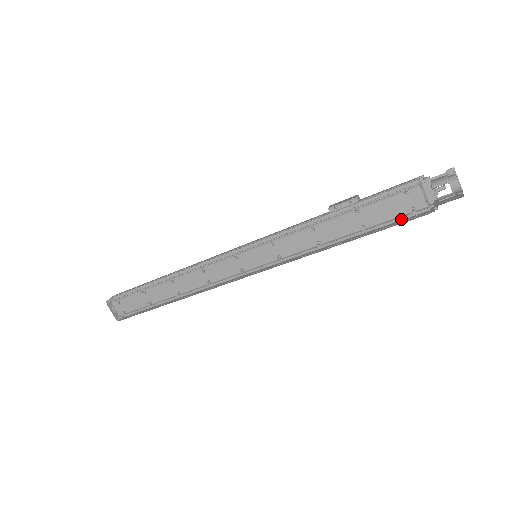
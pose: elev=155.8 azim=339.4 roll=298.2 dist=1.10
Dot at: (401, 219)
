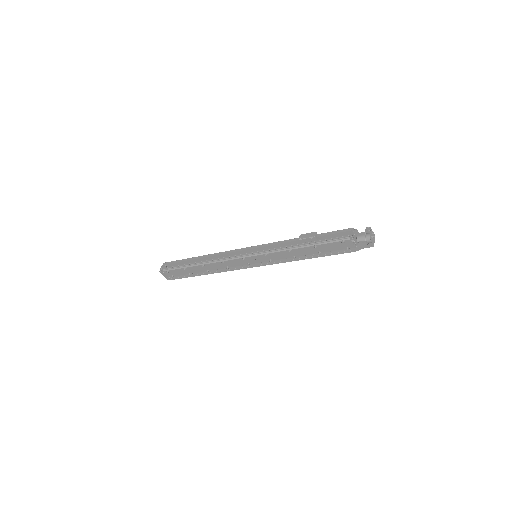
Dot at: occluded
